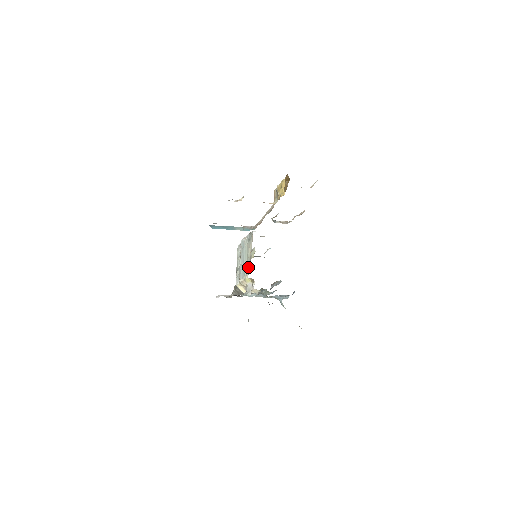
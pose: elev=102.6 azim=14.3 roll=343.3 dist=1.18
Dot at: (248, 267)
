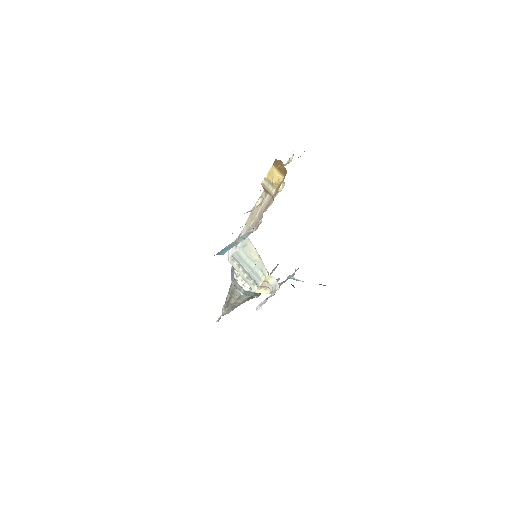
Dot at: (262, 267)
